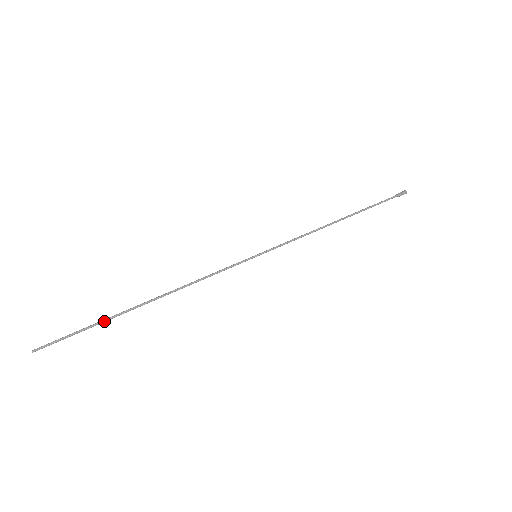
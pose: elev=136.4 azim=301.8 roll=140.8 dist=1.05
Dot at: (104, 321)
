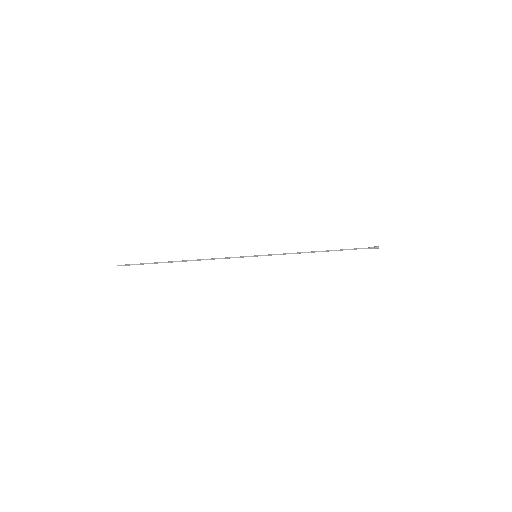
Dot at: (157, 262)
